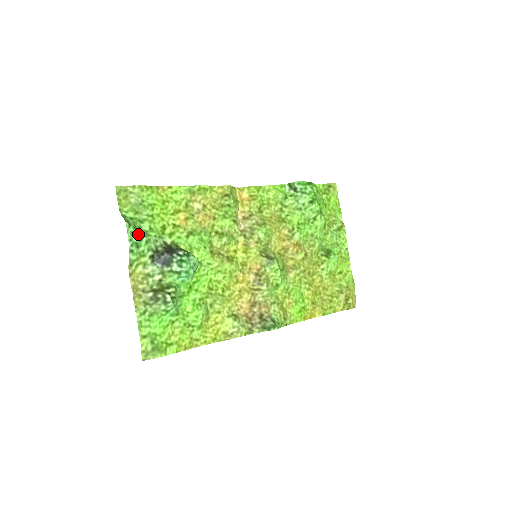
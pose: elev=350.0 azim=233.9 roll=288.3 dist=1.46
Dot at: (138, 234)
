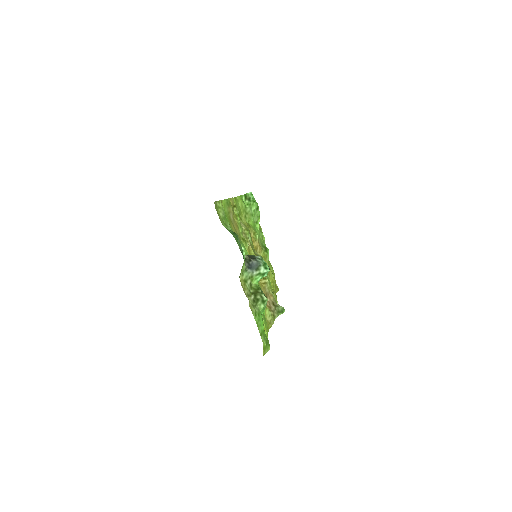
Dot at: (239, 245)
